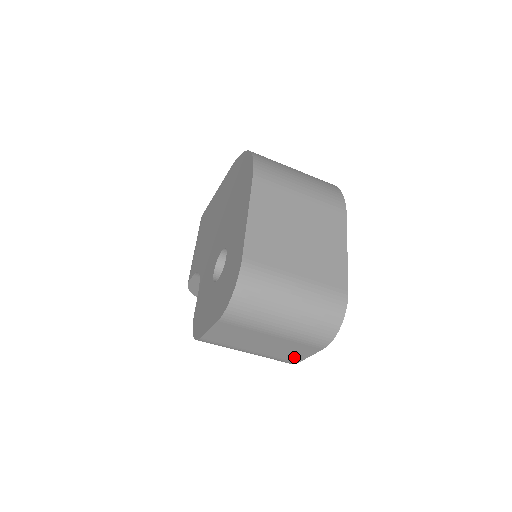
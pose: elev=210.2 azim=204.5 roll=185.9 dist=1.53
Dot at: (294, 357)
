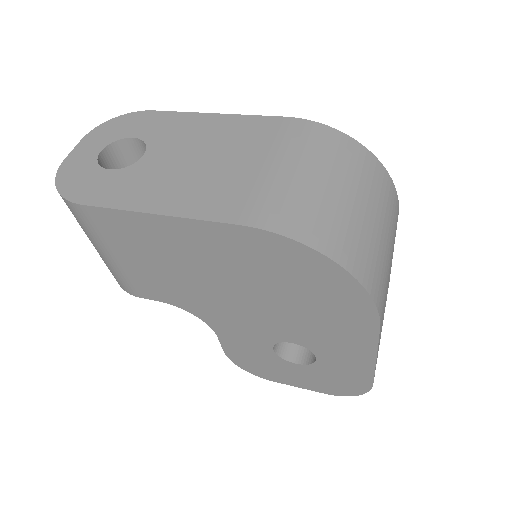
Dot at: occluded
